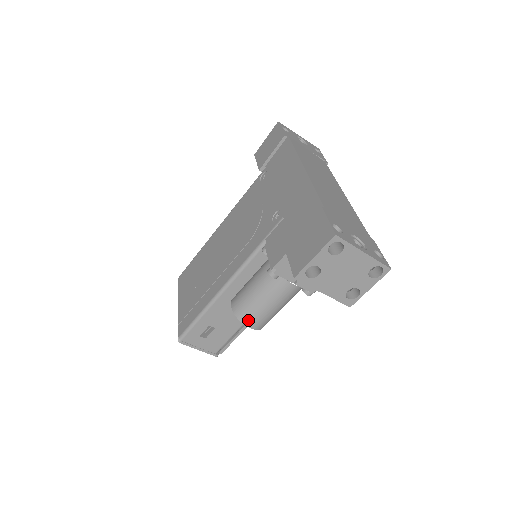
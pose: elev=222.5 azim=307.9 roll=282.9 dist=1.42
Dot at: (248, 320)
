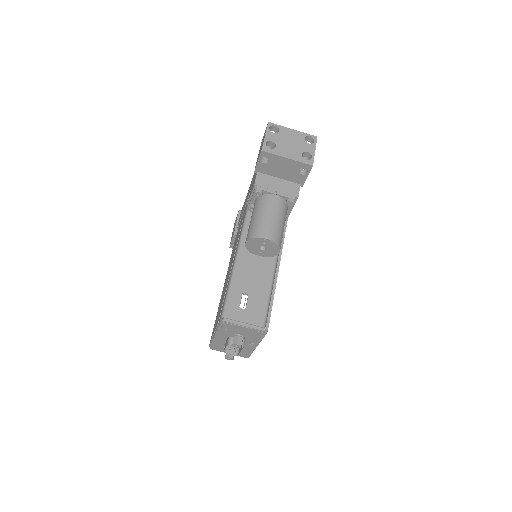
Dot at: (261, 233)
